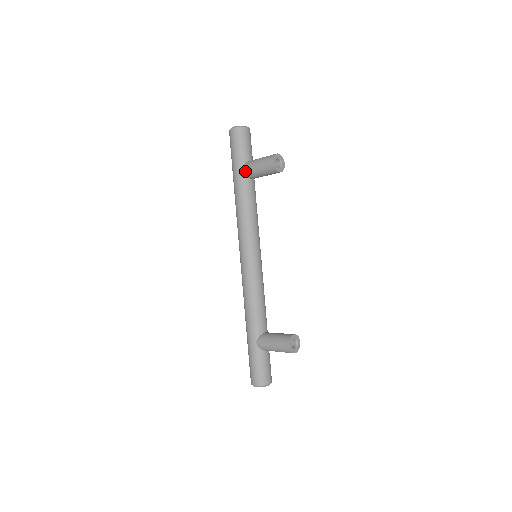
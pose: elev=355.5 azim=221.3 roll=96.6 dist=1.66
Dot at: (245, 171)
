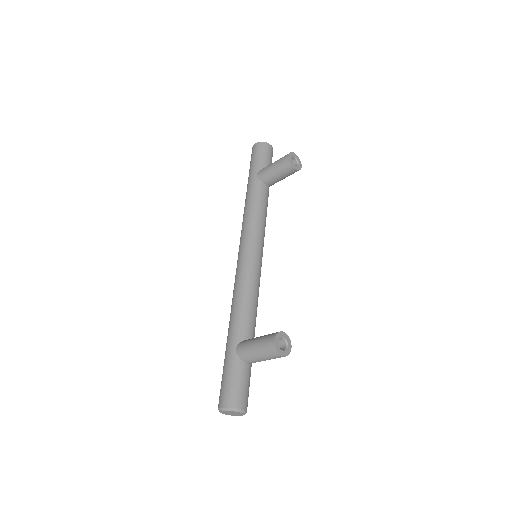
Dot at: (260, 174)
